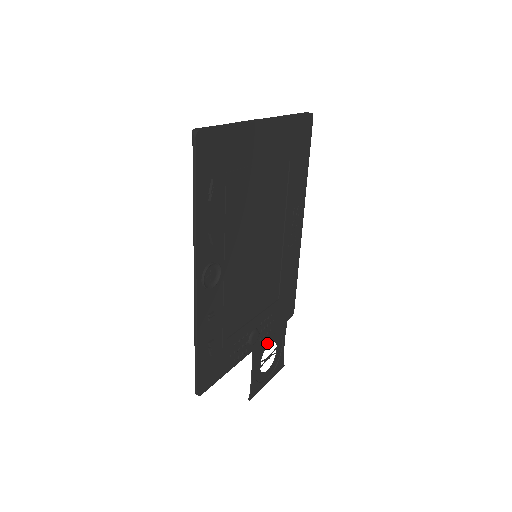
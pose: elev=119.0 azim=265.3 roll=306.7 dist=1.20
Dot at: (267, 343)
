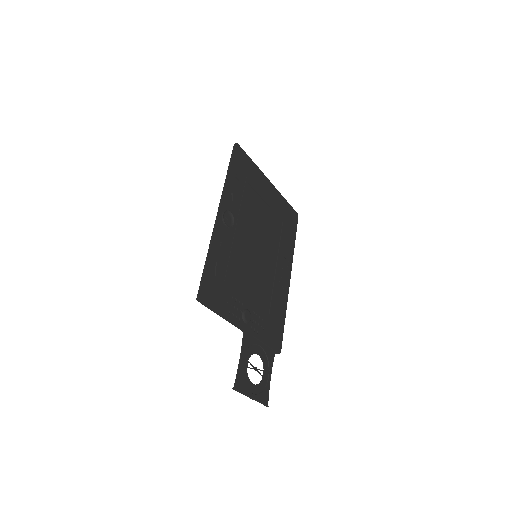
Dot at: (256, 350)
